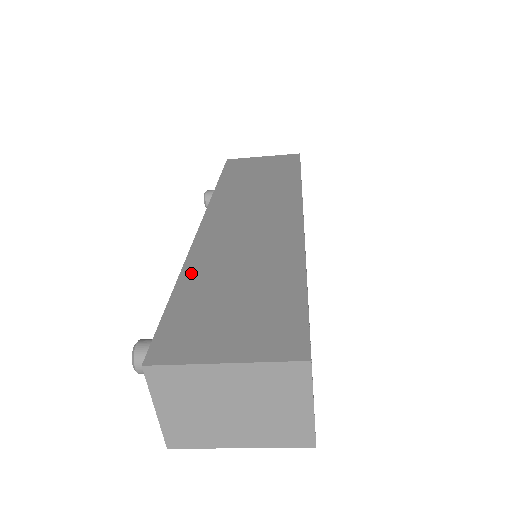
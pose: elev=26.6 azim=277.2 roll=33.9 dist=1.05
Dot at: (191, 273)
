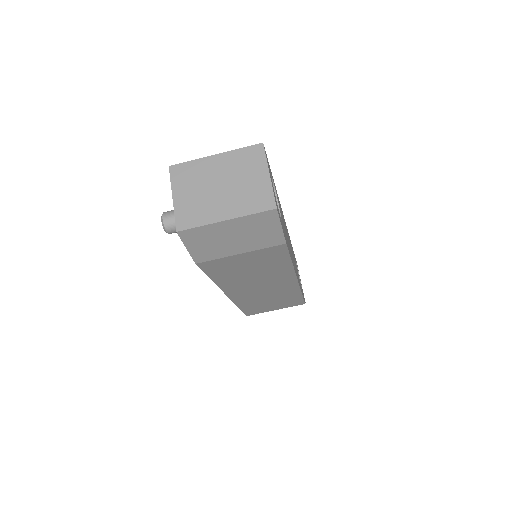
Dot at: occluded
